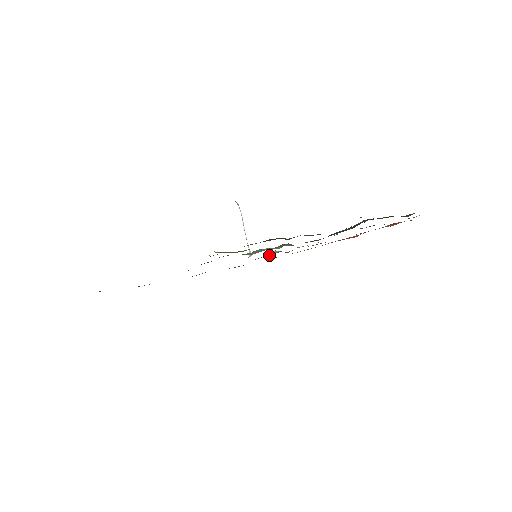
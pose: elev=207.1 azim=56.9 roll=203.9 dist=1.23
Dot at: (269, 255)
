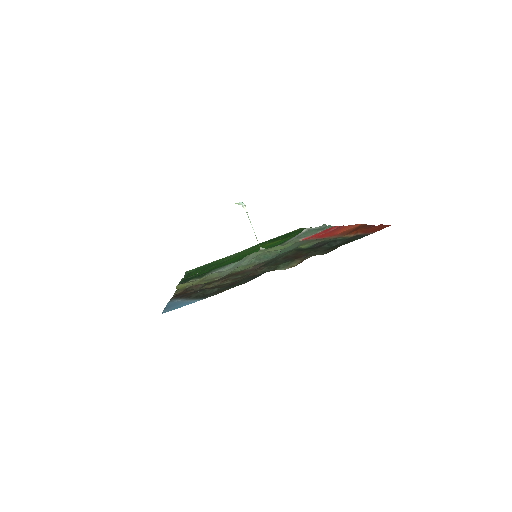
Dot at: occluded
